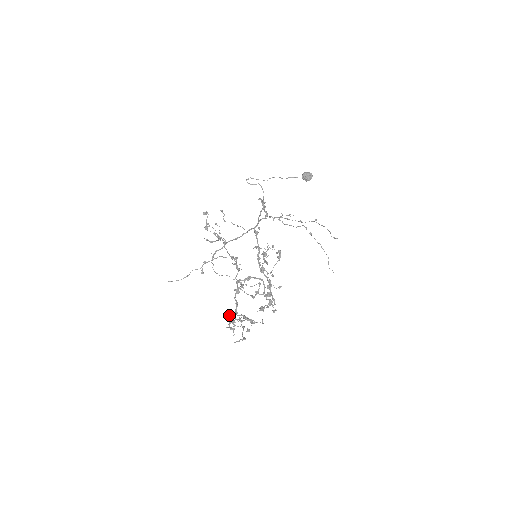
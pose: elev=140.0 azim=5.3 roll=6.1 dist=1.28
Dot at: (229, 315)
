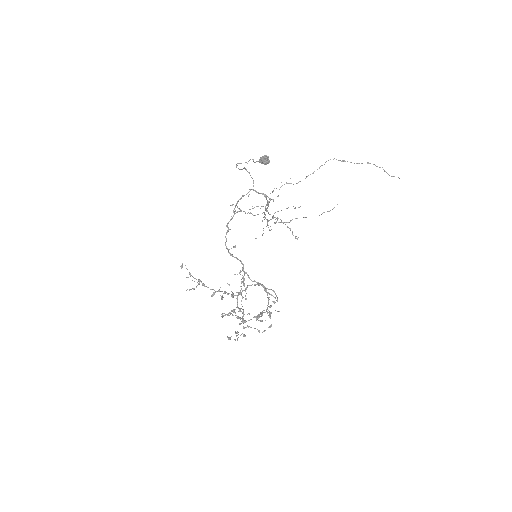
Dot at: occluded
